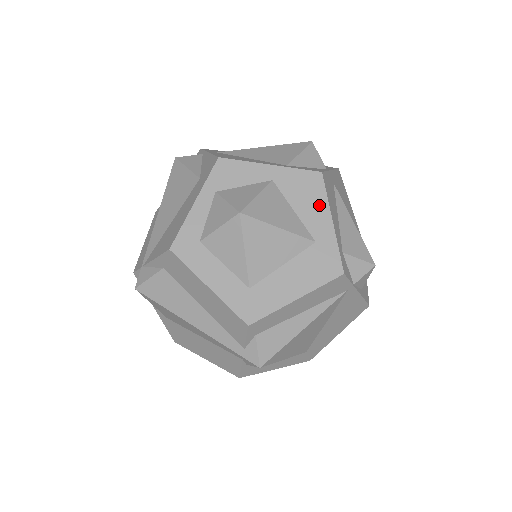
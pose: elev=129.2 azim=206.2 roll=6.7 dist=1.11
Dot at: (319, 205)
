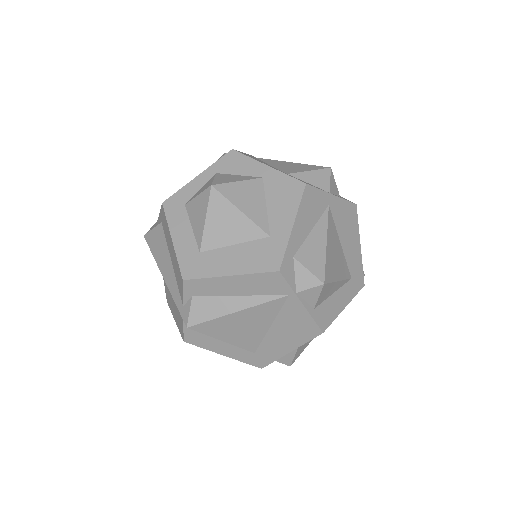
Dot at: (289, 208)
